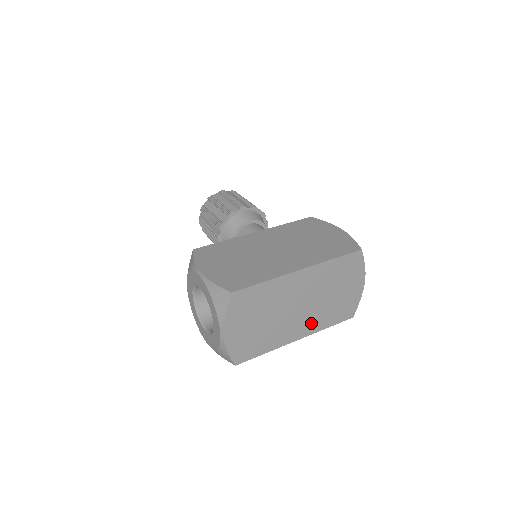
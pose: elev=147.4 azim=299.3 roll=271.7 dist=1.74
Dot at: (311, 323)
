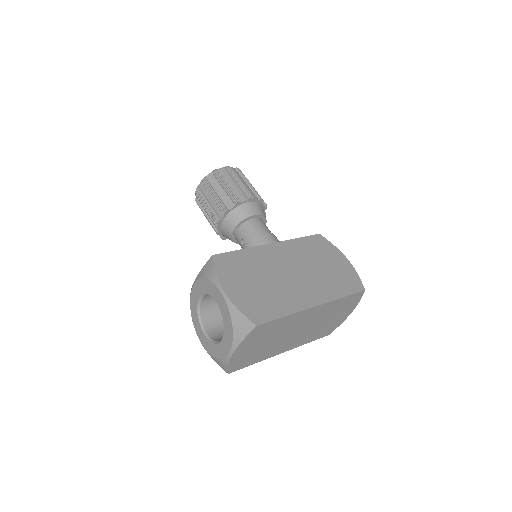
Dot at: (299, 341)
